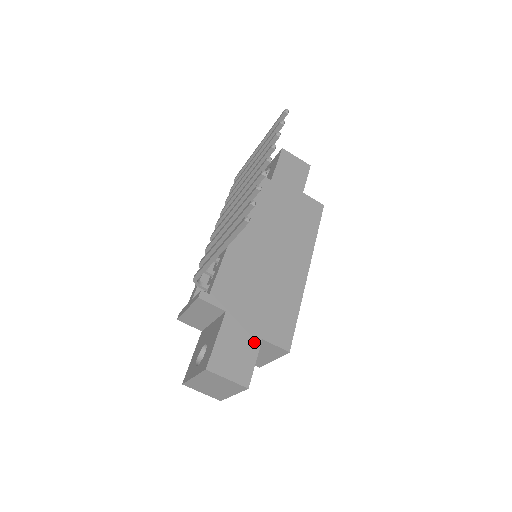
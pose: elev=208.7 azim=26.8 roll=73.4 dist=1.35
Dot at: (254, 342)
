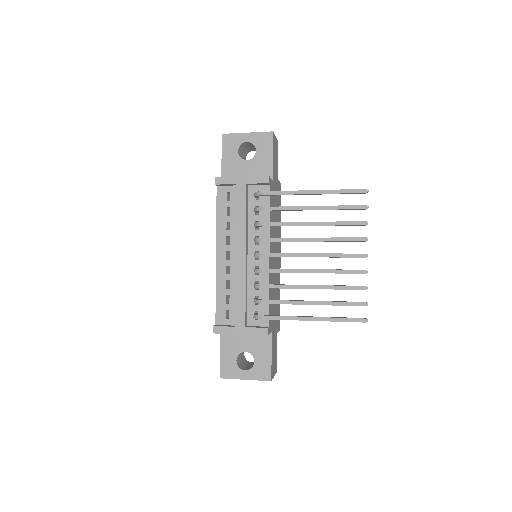
Dot at: (276, 340)
